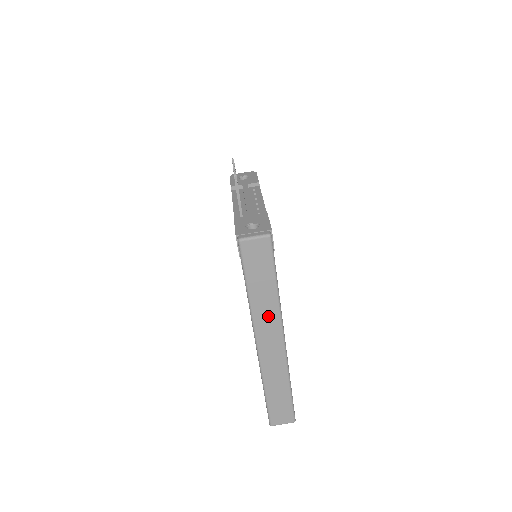
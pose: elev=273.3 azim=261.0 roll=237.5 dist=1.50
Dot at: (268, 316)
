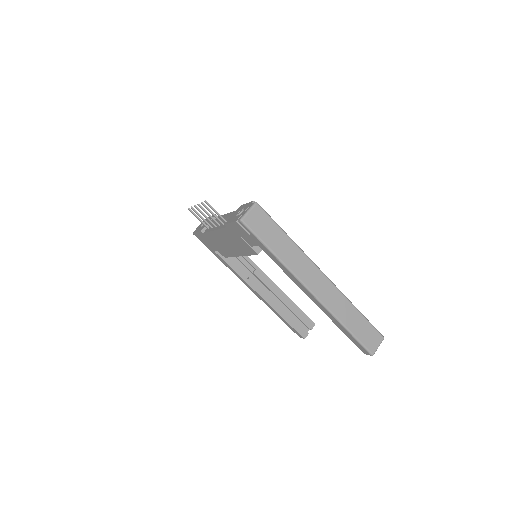
Dot at: (300, 263)
